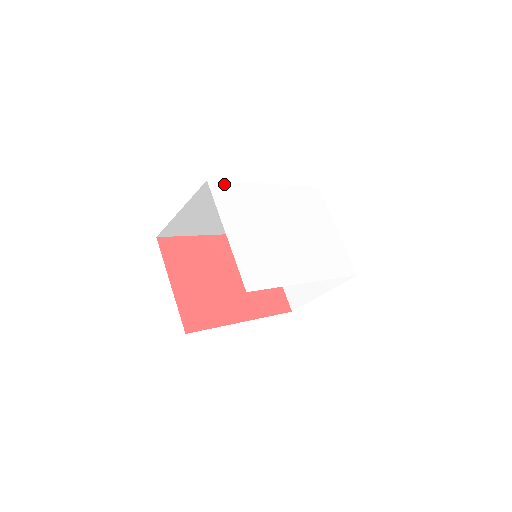
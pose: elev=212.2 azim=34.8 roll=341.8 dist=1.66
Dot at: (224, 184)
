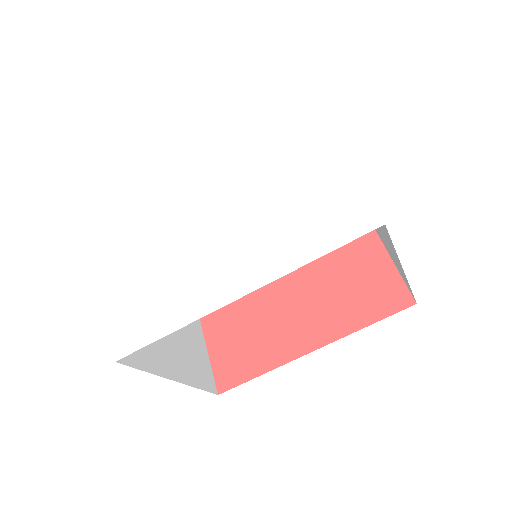
Dot at: (120, 199)
